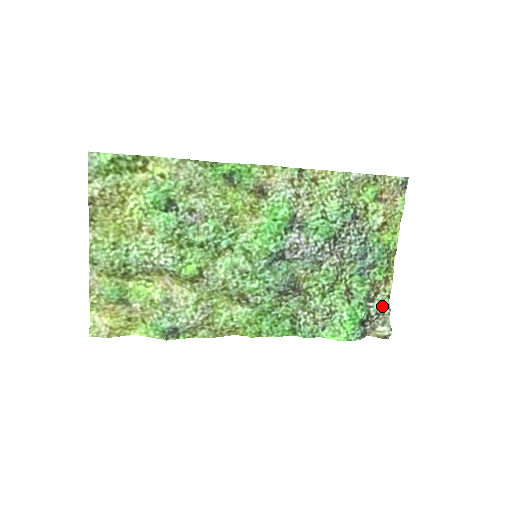
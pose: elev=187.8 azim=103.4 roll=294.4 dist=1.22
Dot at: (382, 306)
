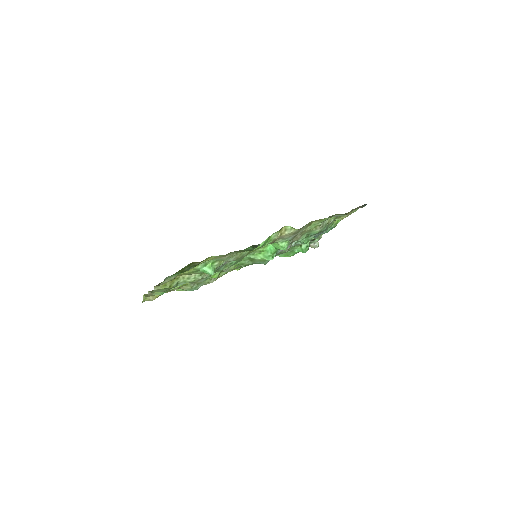
Dot at: occluded
